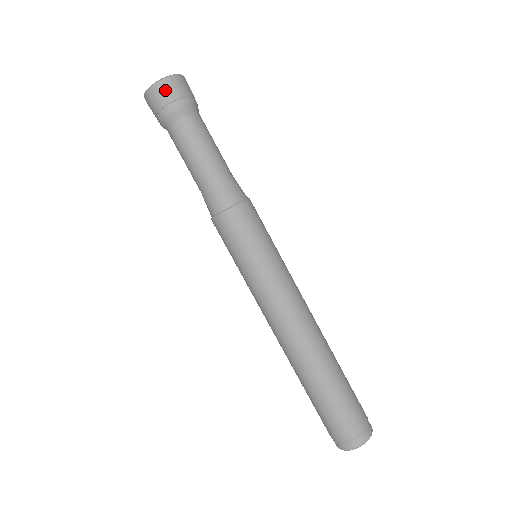
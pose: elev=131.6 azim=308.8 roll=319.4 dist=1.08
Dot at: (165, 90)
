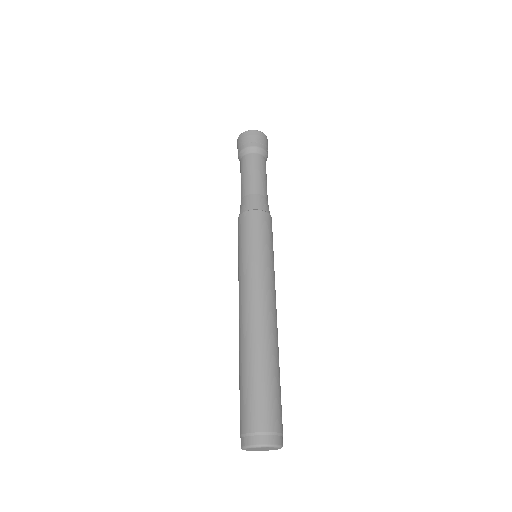
Dot at: (246, 137)
